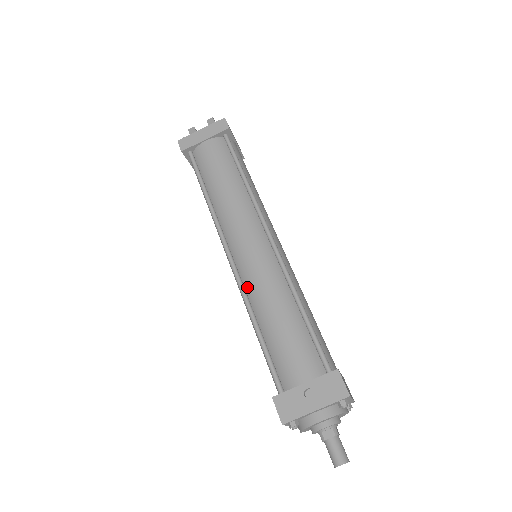
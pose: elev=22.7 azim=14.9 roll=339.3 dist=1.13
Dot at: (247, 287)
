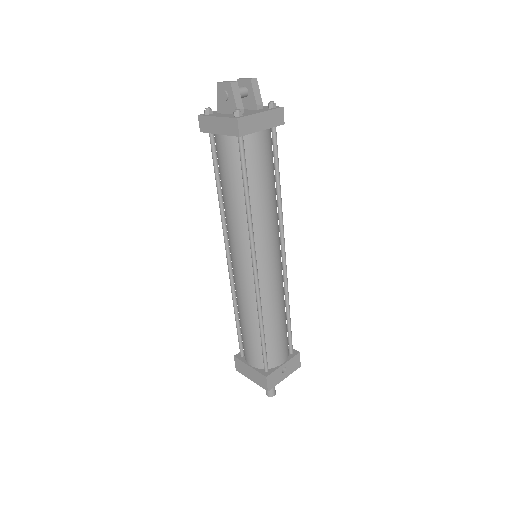
Dot at: (262, 297)
